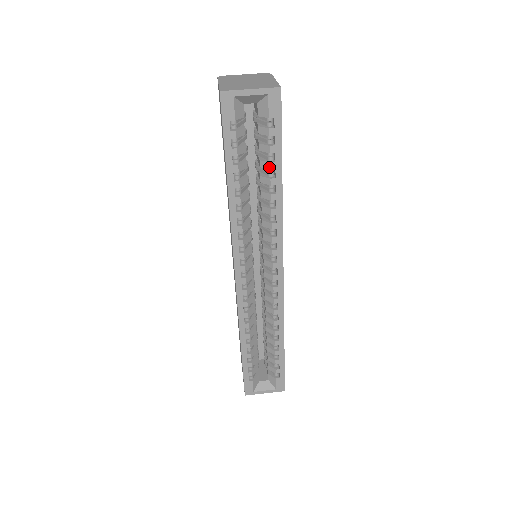
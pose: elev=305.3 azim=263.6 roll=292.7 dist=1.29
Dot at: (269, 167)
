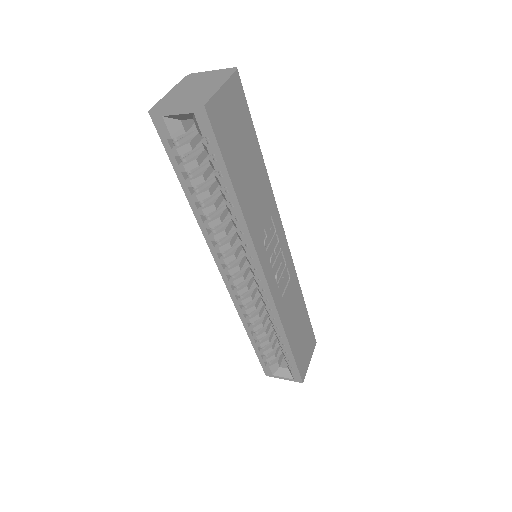
Dot at: (220, 184)
